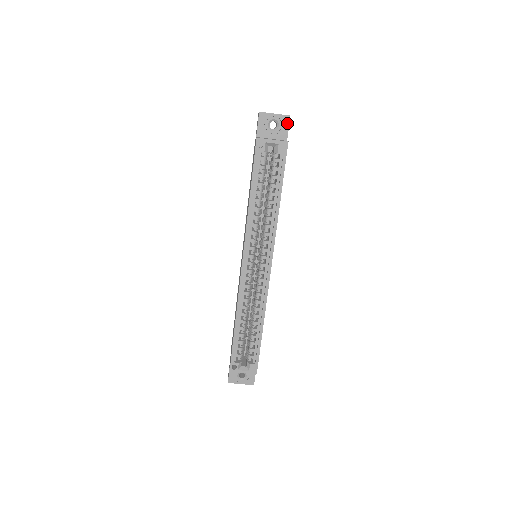
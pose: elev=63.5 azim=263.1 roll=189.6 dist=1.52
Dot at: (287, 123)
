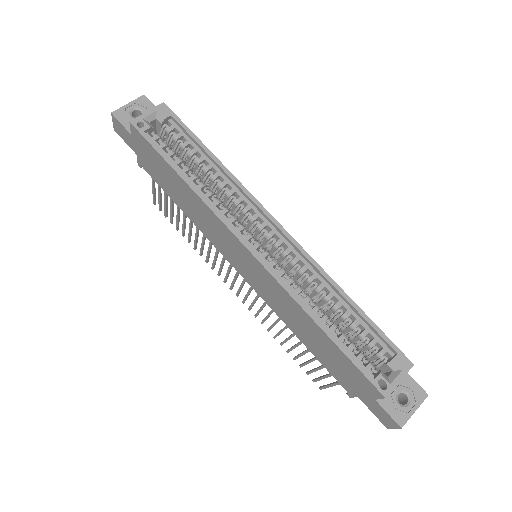
Dot at: (148, 102)
